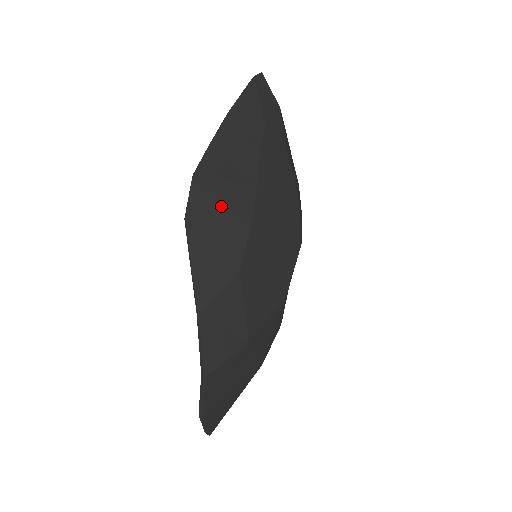
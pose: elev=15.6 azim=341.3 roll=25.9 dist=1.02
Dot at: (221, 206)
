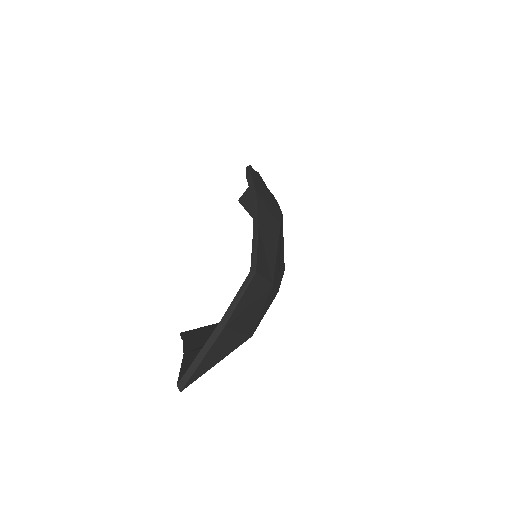
Dot at: (266, 190)
